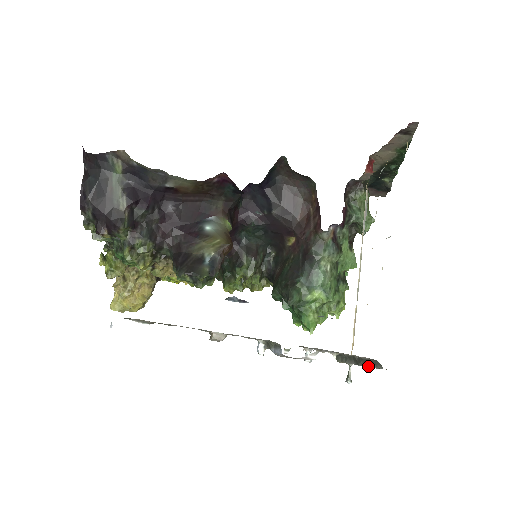
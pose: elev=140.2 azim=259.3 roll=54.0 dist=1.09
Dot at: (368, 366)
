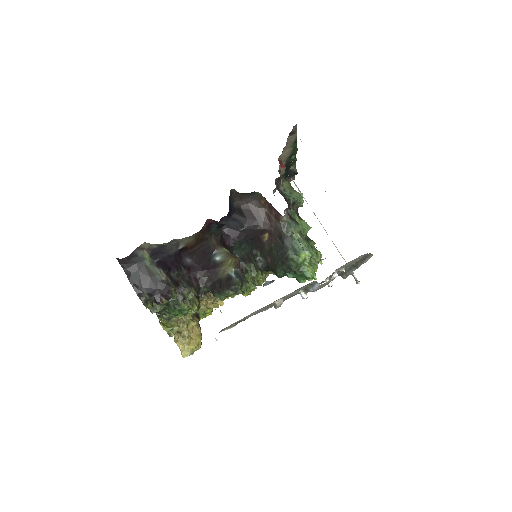
Dot at: (364, 262)
